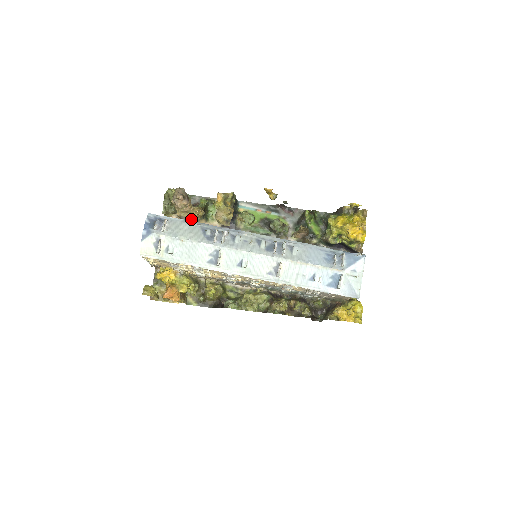
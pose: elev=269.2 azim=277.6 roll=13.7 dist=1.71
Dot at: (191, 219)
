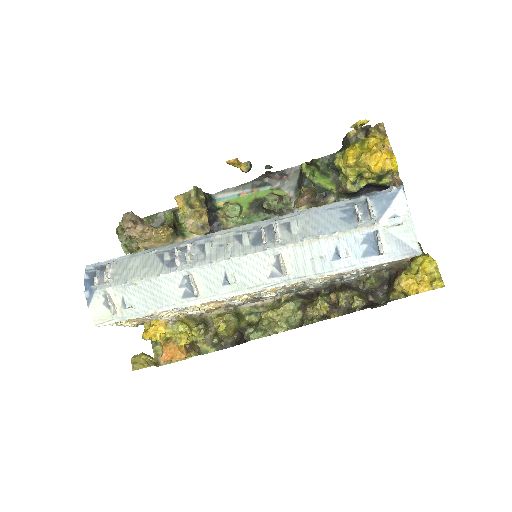
Dot at: (162, 245)
